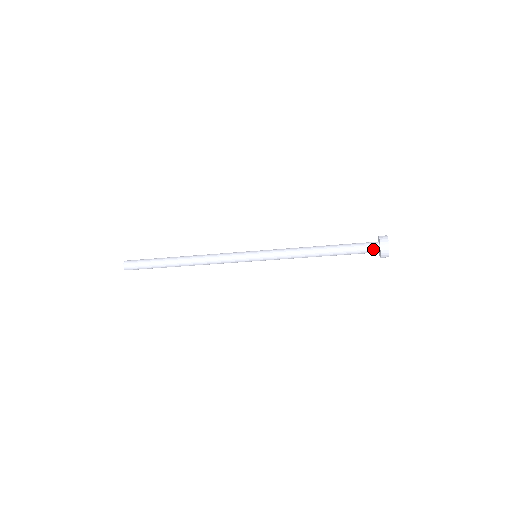
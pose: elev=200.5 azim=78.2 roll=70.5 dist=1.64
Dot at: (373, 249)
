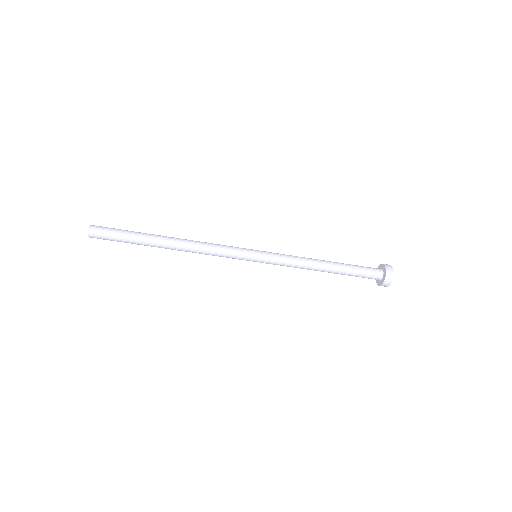
Dot at: (377, 275)
